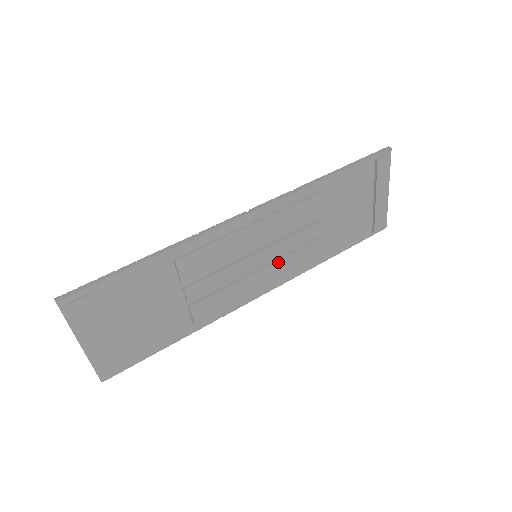
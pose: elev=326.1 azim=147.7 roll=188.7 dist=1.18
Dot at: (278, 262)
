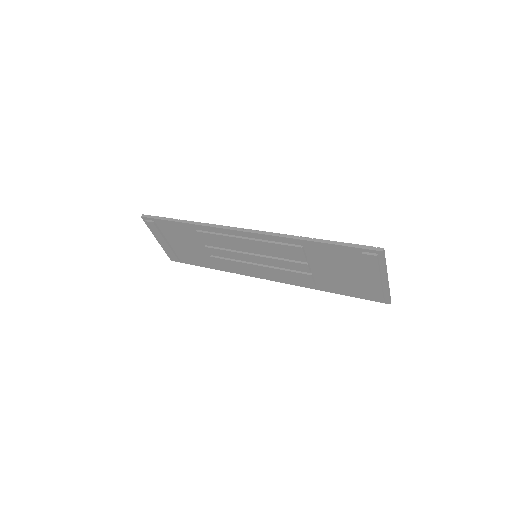
Dot at: (272, 269)
